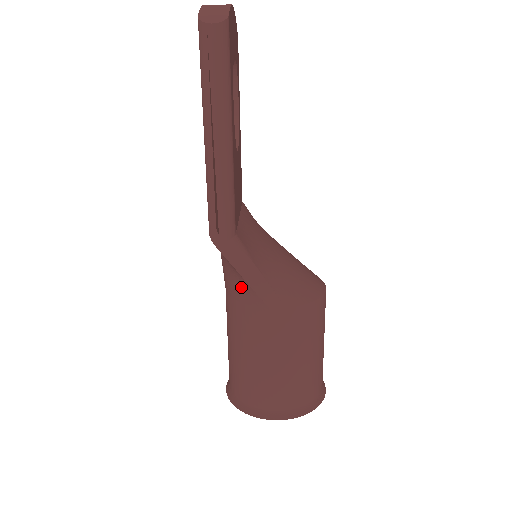
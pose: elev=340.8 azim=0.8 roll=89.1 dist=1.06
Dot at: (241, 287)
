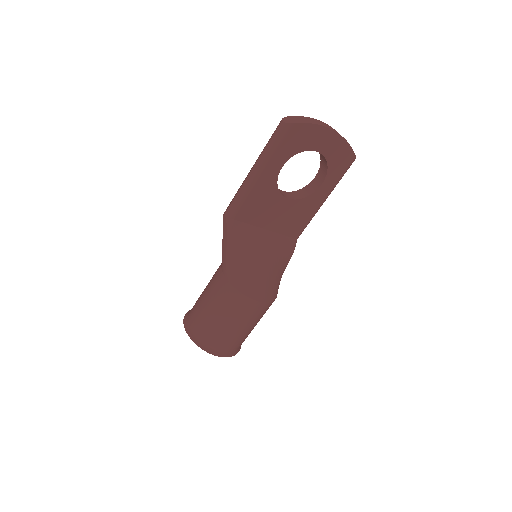
Dot at: occluded
